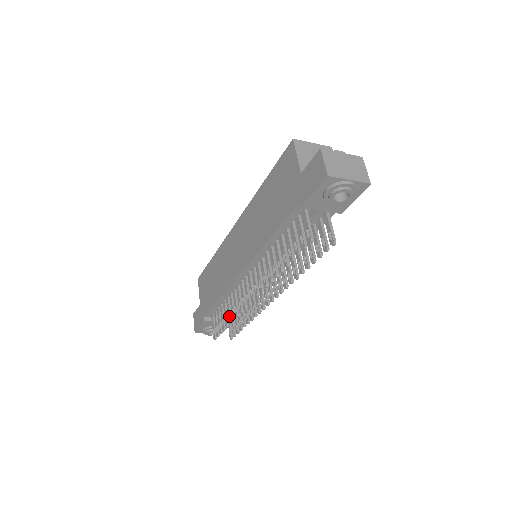
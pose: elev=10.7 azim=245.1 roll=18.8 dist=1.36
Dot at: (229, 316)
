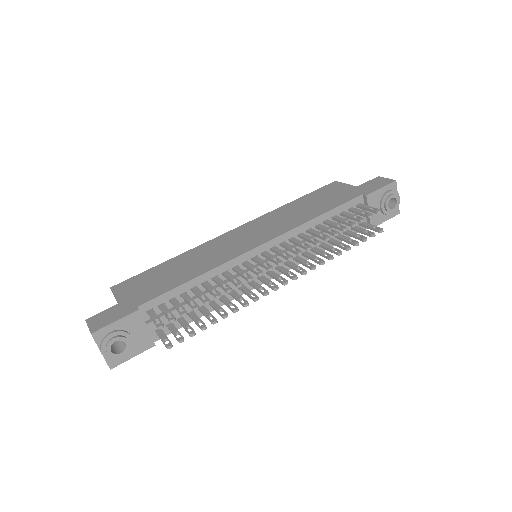
Dot at: (213, 293)
